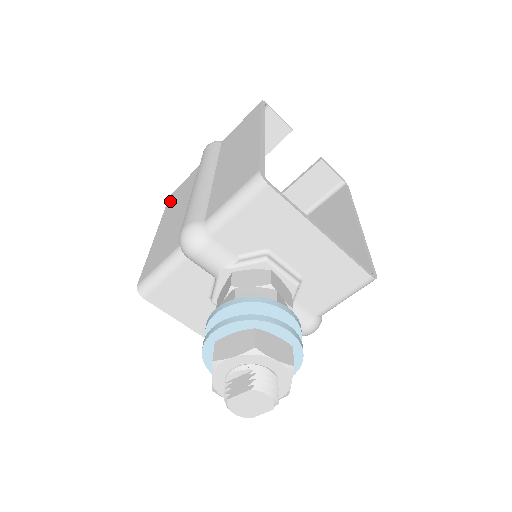
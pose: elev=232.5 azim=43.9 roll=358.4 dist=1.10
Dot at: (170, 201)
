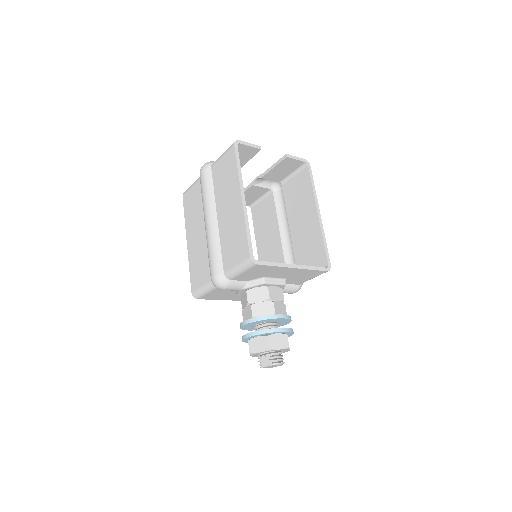
Dot at: (186, 206)
